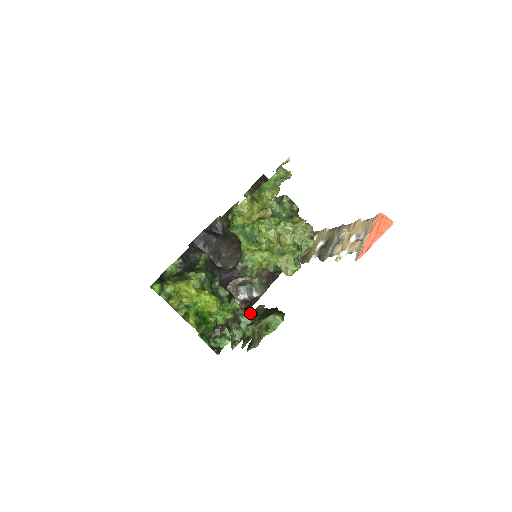
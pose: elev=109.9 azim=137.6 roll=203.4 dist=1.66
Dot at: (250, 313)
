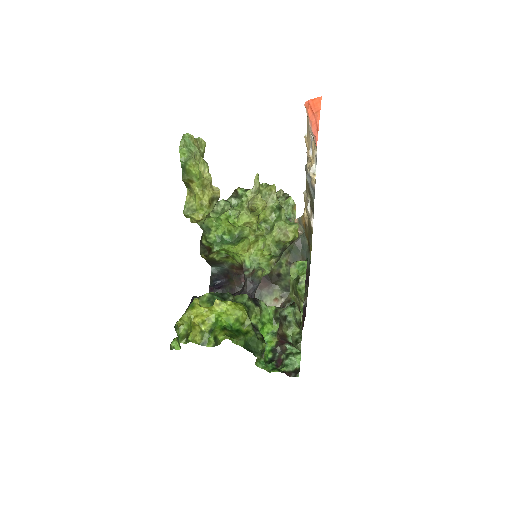
Dot at: occluded
